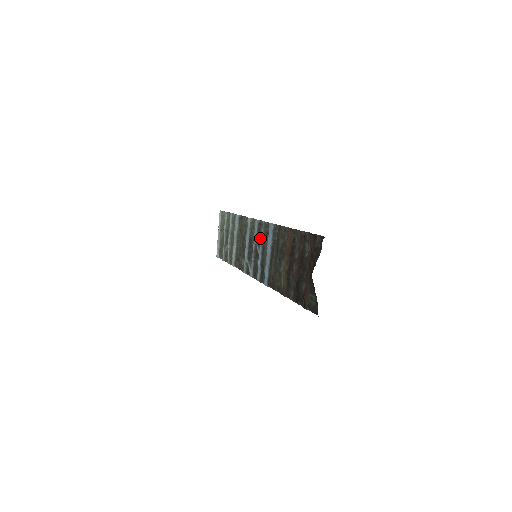
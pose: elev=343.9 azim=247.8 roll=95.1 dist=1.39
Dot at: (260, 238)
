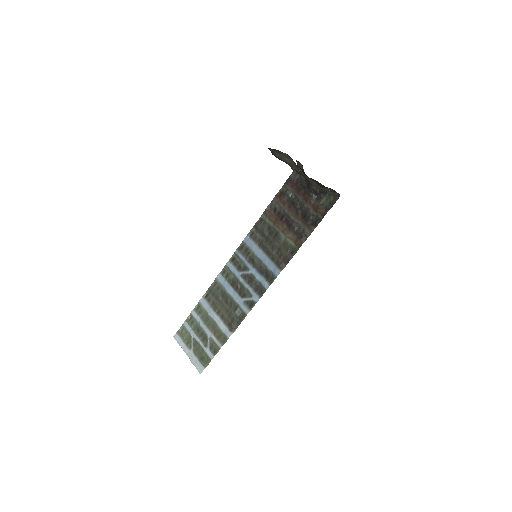
Dot at: (242, 264)
